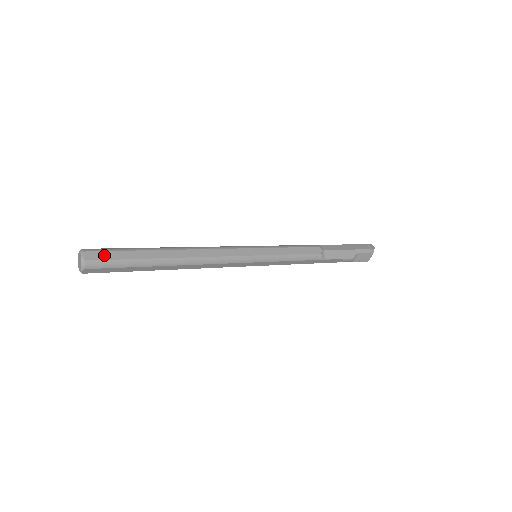
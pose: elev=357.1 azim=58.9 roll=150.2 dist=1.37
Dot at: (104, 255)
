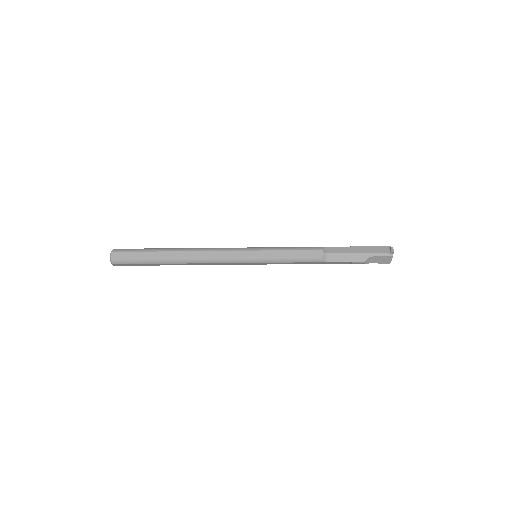
Dot at: (125, 255)
